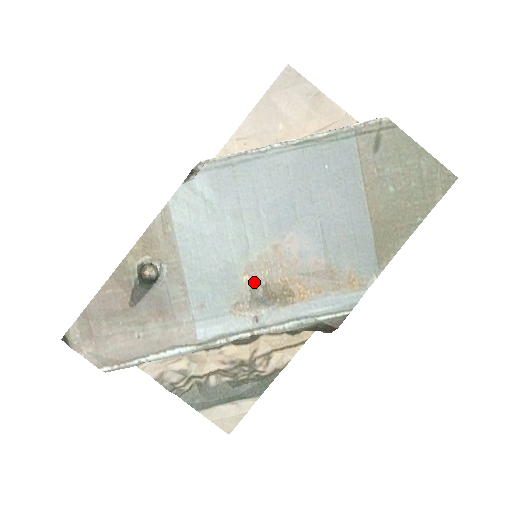
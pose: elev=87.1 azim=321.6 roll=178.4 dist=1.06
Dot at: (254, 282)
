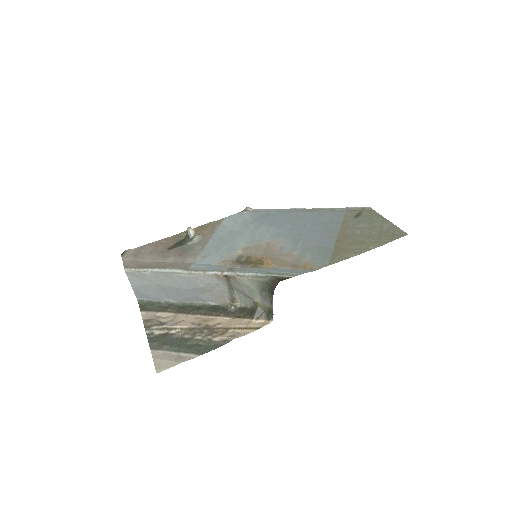
Dot at: (244, 254)
